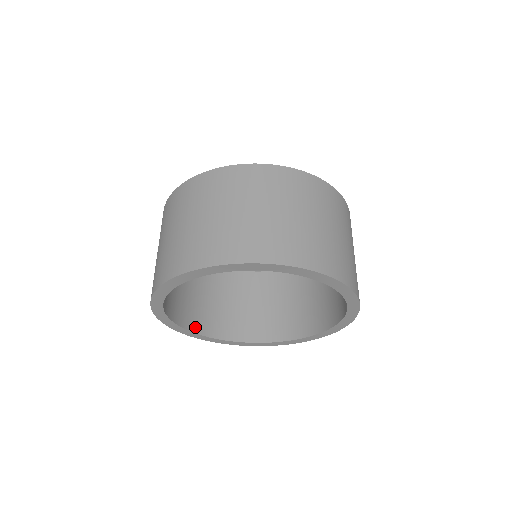
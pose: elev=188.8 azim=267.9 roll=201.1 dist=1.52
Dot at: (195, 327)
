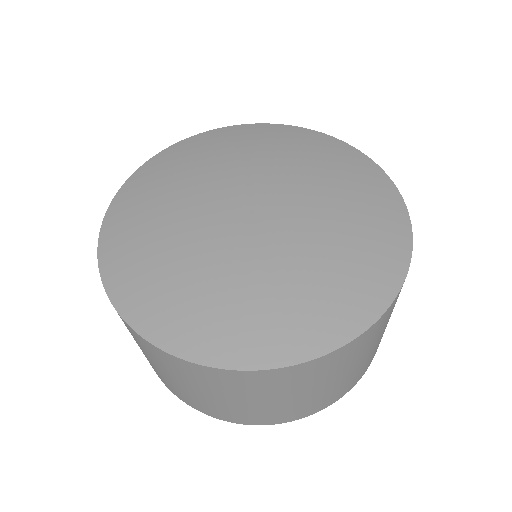
Dot at: occluded
